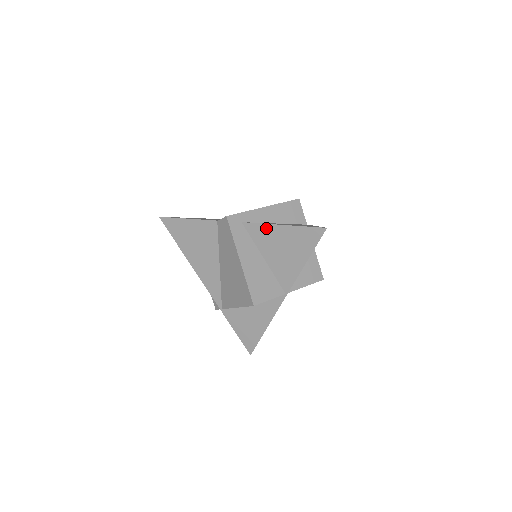
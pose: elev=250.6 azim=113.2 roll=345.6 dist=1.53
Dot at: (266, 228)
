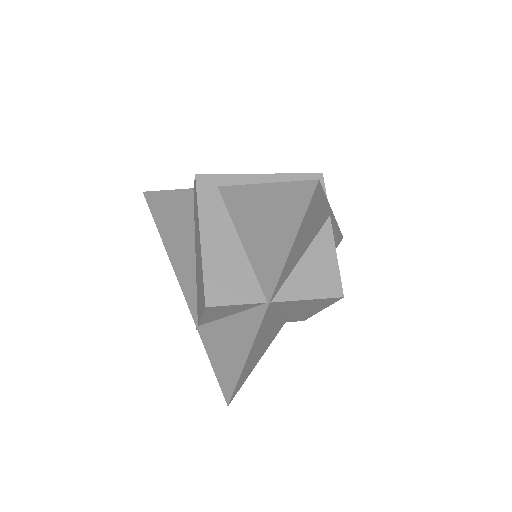
Dot at: (244, 192)
